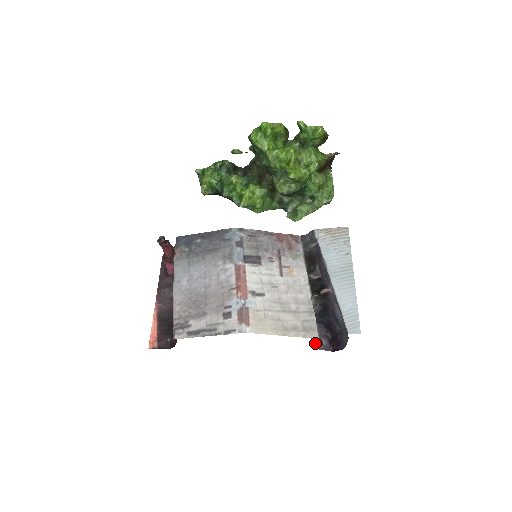
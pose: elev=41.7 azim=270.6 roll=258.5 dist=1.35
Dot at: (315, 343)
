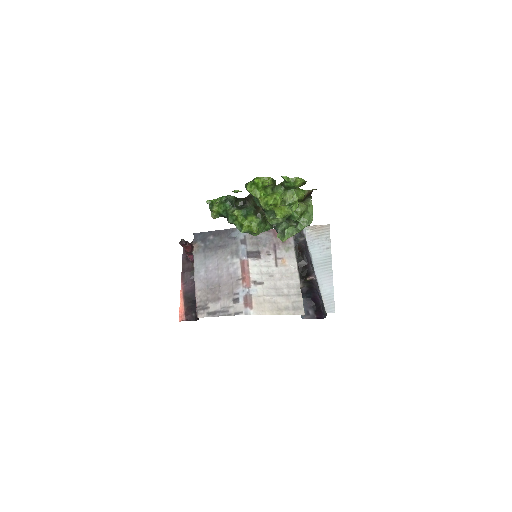
Dot at: occluded
